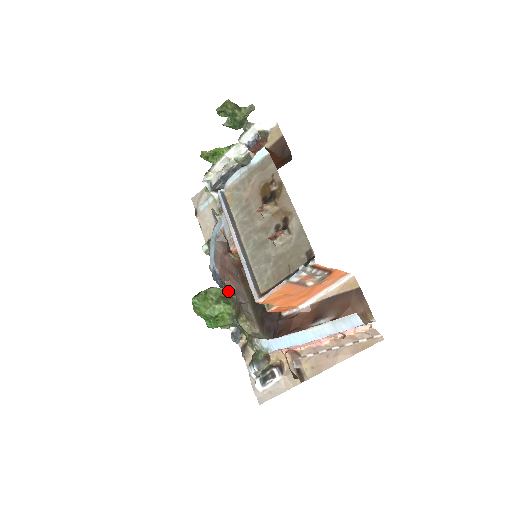
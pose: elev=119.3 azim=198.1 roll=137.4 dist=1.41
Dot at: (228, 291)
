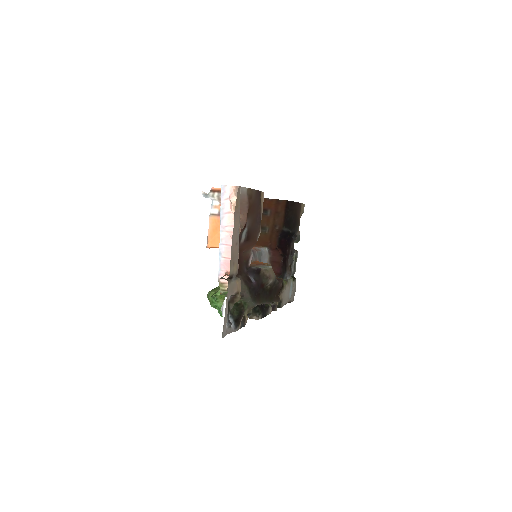
Dot at: (264, 309)
